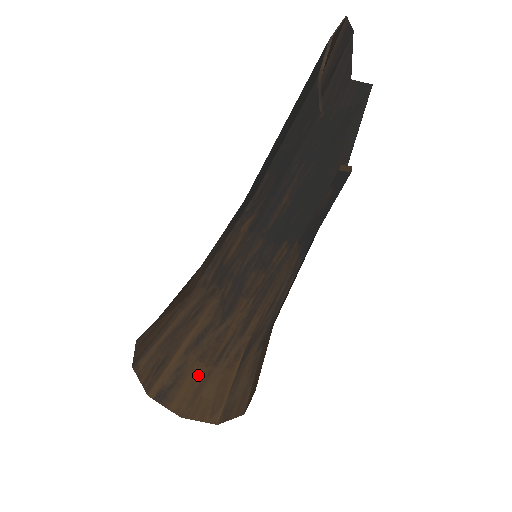
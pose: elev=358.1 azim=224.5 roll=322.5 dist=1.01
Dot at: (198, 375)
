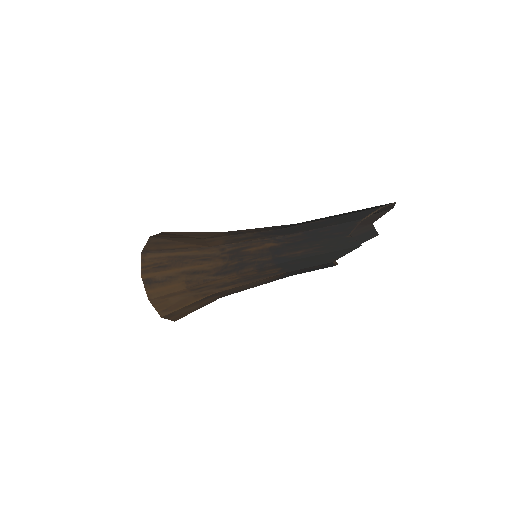
Dot at: (178, 288)
